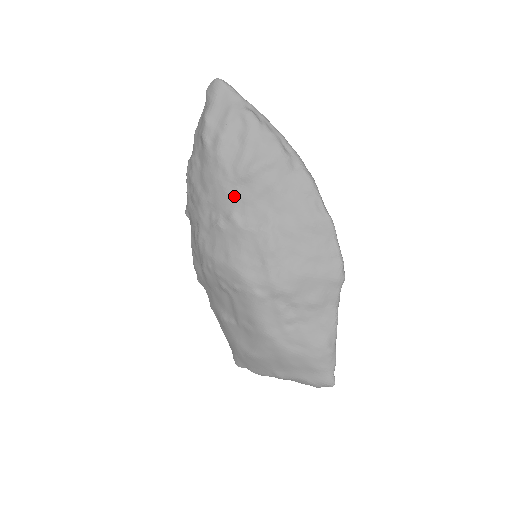
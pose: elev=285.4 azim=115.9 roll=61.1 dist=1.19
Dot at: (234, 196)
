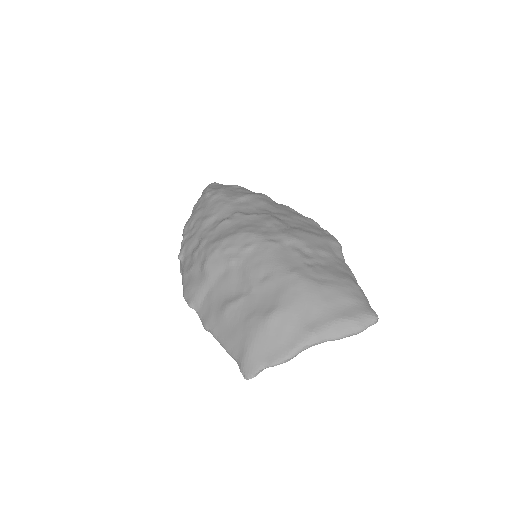
Dot at: (236, 206)
